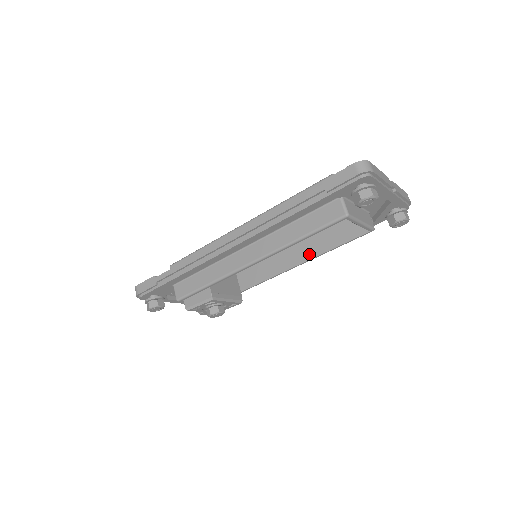
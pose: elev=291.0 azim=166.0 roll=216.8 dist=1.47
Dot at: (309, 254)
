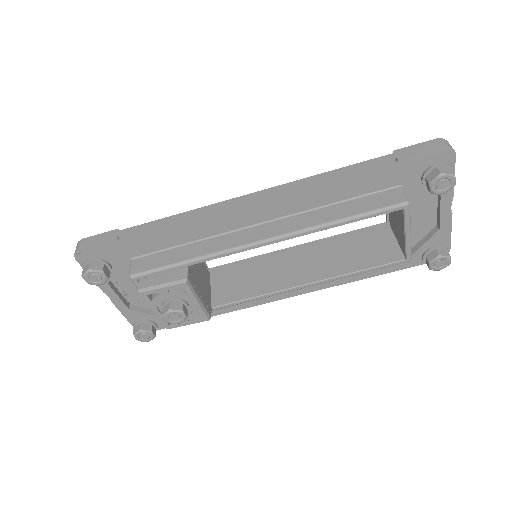
Dot at: (321, 275)
